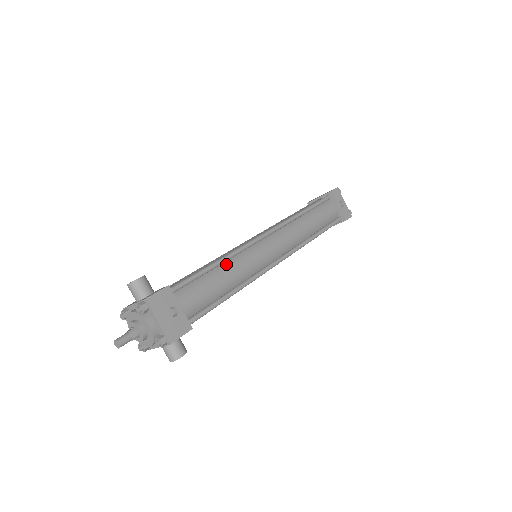
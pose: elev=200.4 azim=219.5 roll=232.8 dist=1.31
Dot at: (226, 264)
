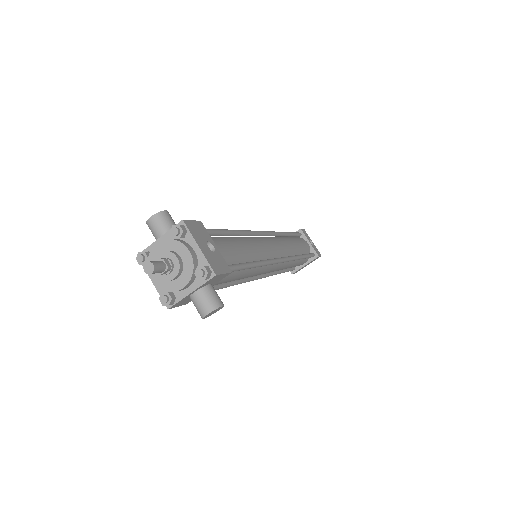
Dot at: (241, 238)
